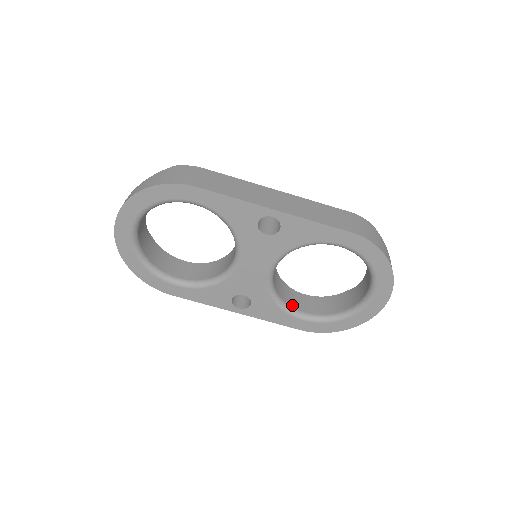
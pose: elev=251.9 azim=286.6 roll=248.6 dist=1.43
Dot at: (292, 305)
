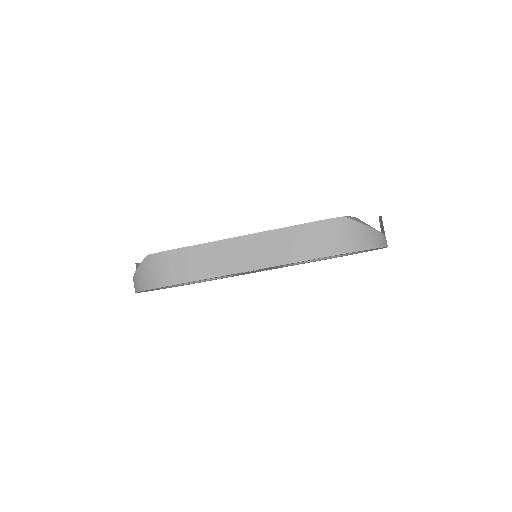
Dot at: occluded
